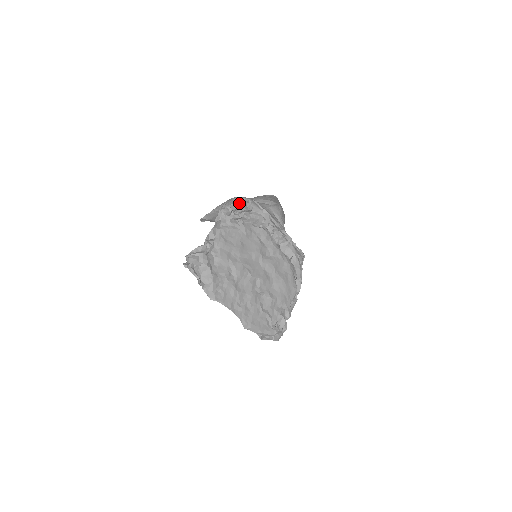
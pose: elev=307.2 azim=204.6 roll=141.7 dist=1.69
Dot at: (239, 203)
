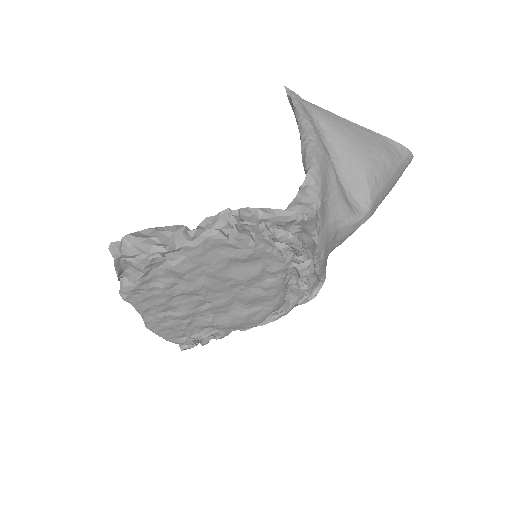
Dot at: (281, 218)
